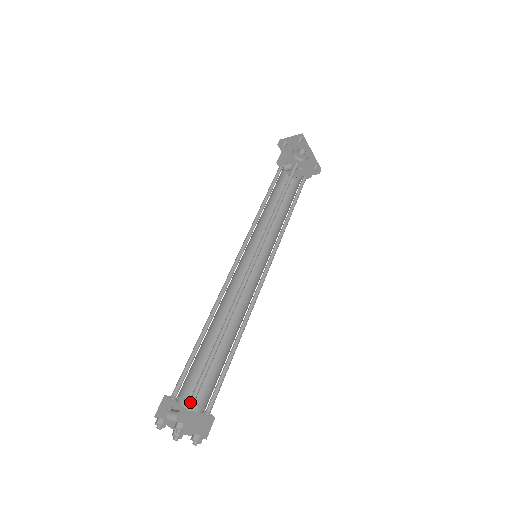
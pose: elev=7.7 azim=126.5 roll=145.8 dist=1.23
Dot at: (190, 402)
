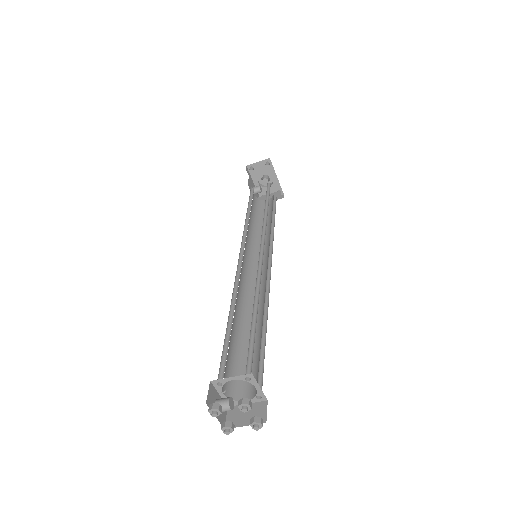
Dot at: (232, 392)
